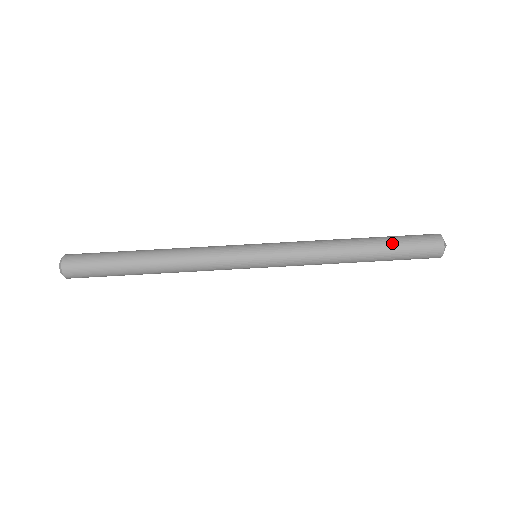
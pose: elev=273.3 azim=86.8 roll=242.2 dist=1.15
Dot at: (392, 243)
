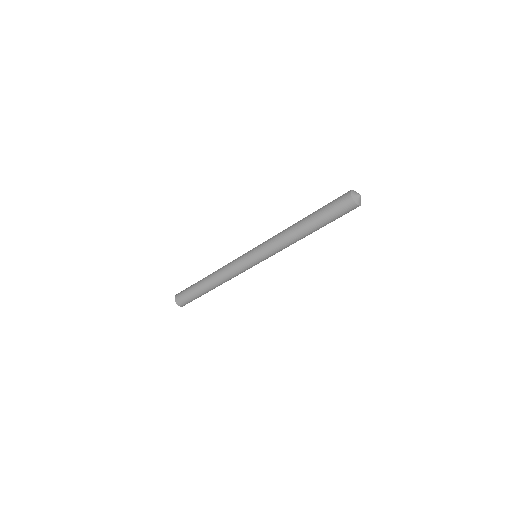
Dot at: (323, 220)
